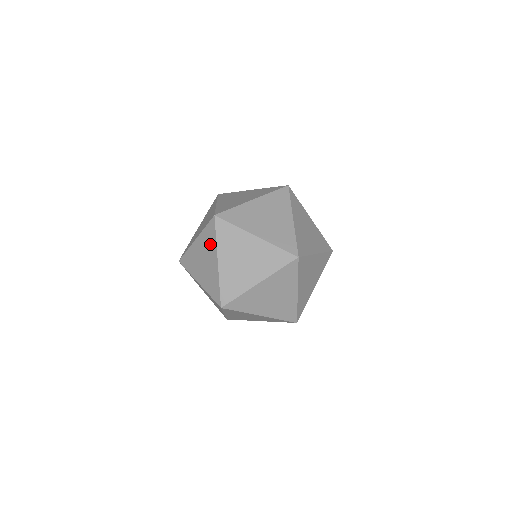
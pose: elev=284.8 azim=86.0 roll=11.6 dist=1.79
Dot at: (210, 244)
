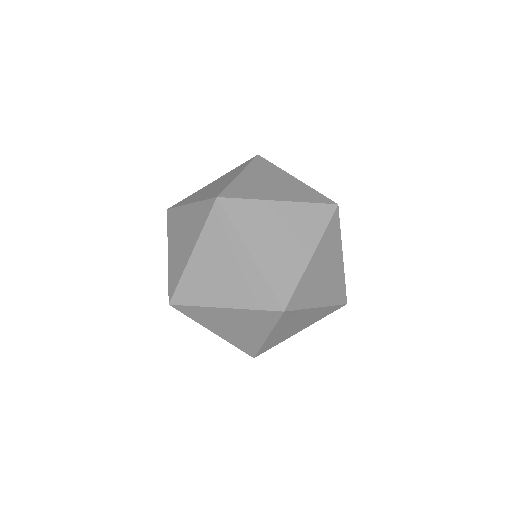
Dot at: (177, 219)
